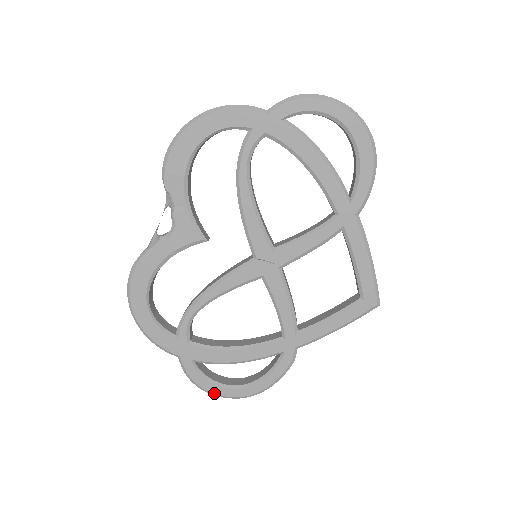
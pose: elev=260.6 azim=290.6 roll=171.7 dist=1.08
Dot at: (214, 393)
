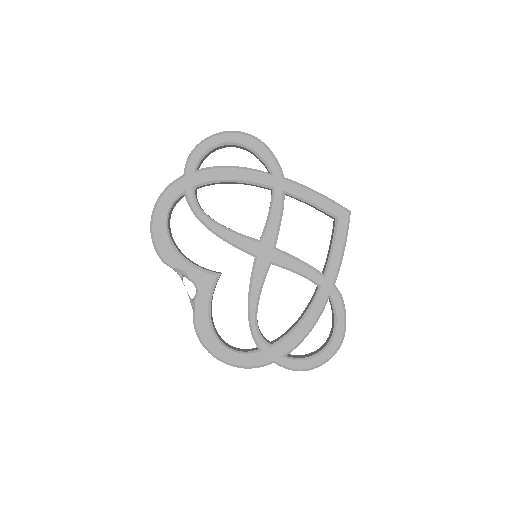
Dot at: (318, 365)
